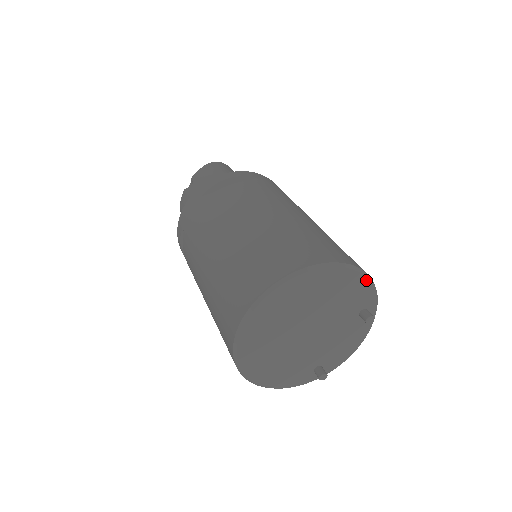
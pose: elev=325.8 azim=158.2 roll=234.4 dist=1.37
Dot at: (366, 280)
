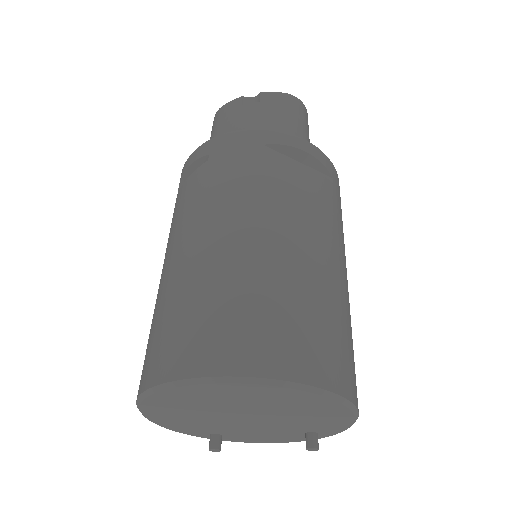
Dot at: (351, 423)
